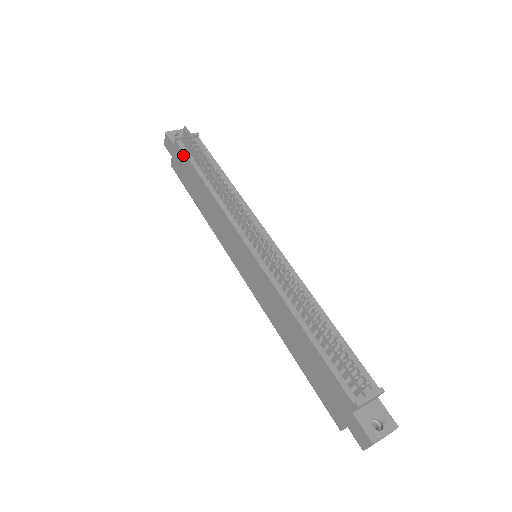
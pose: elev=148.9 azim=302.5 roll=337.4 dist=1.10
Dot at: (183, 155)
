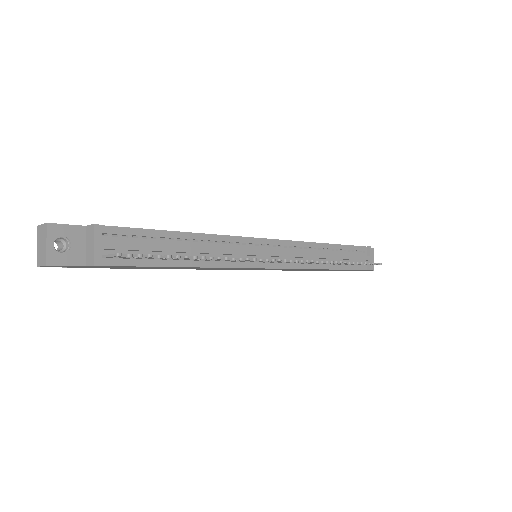
Dot at: occluded
